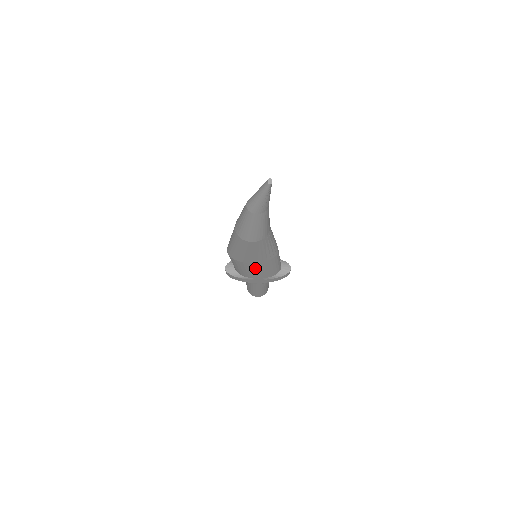
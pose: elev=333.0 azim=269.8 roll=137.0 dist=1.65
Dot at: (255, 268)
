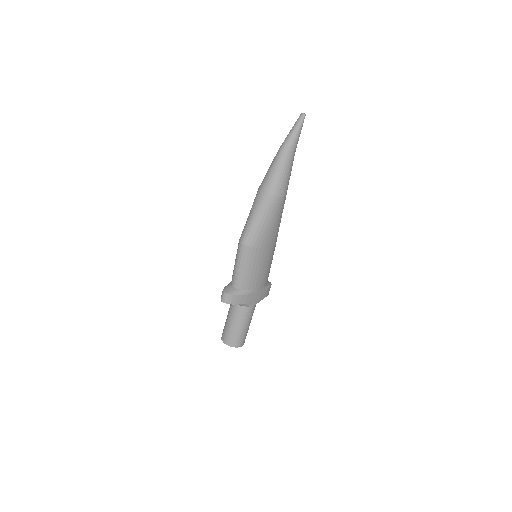
Dot at: (264, 261)
